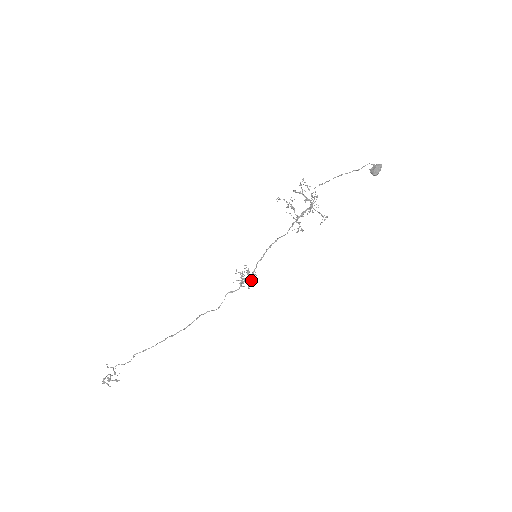
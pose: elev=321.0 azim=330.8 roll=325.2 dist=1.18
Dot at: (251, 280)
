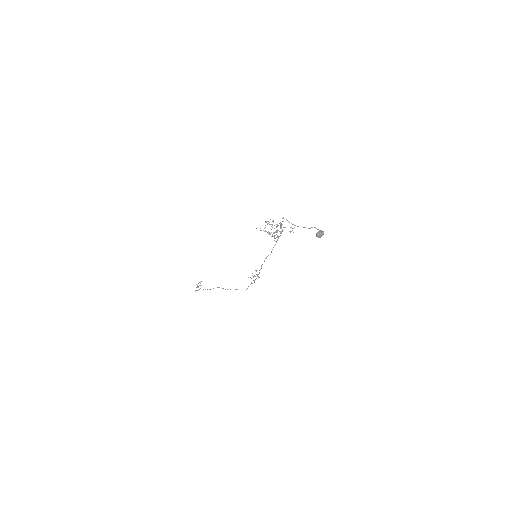
Dot at: occluded
